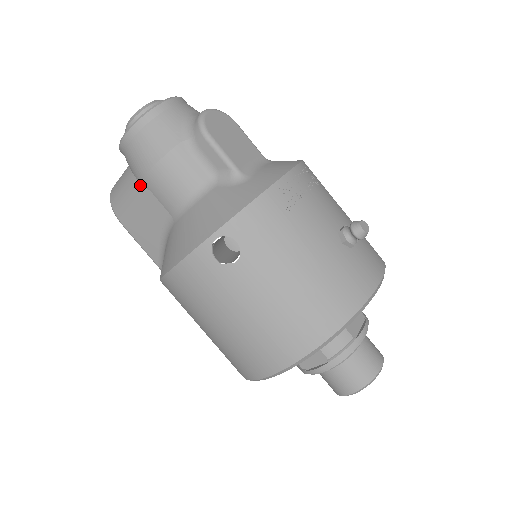
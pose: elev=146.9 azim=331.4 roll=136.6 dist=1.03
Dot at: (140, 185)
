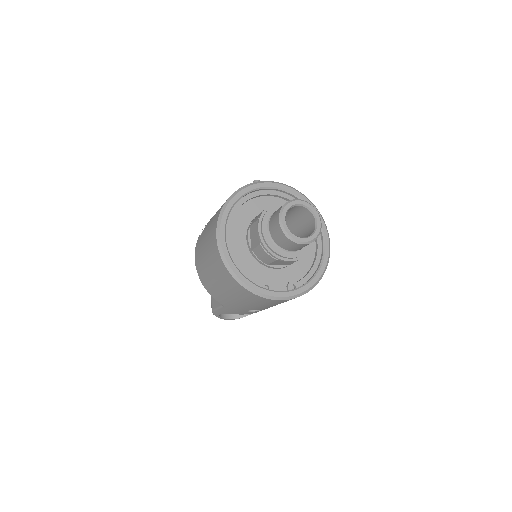
Dot at: occluded
